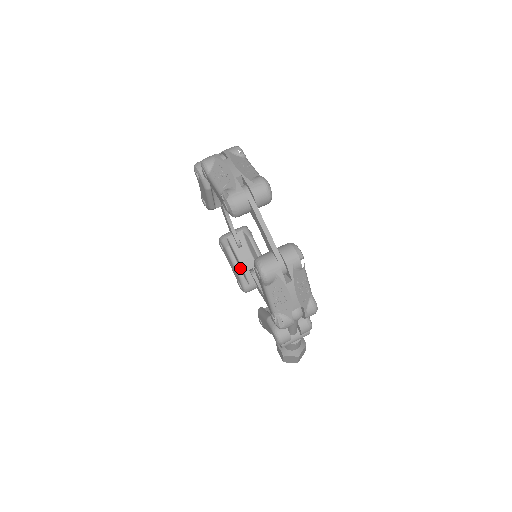
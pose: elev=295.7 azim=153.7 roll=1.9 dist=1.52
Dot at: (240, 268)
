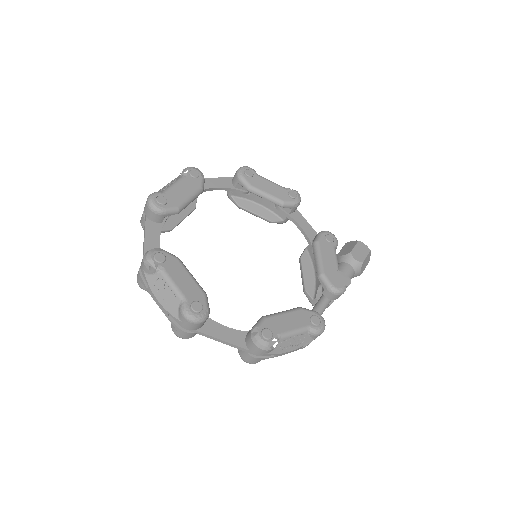
Dot at: (263, 217)
